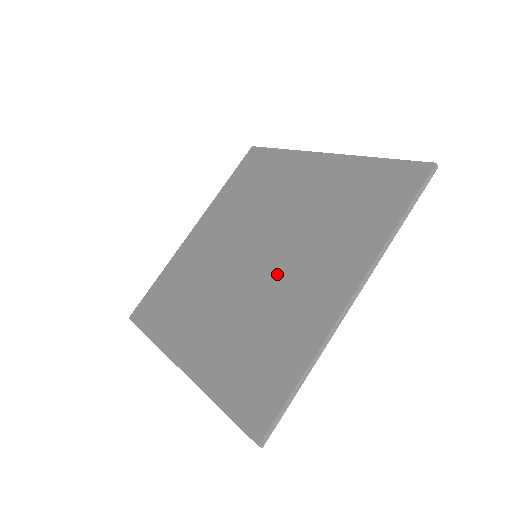
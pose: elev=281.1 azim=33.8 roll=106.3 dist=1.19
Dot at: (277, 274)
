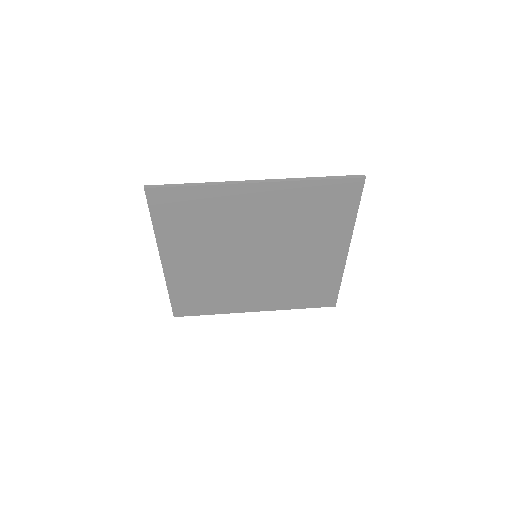
Dot at: (288, 260)
